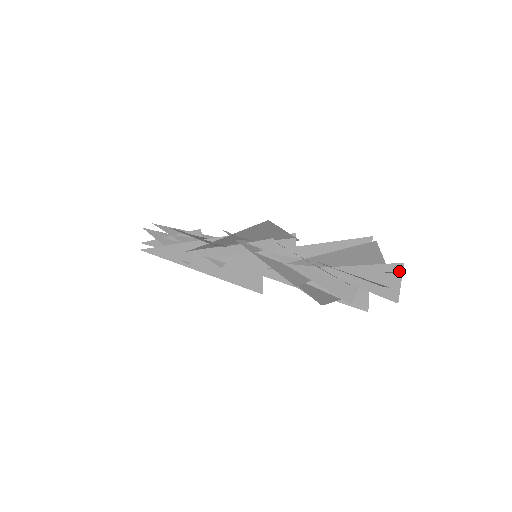
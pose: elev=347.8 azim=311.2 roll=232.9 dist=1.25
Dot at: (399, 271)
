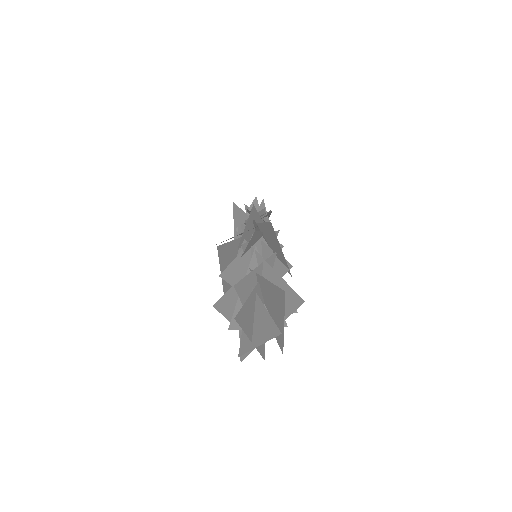
Dot at: (271, 336)
